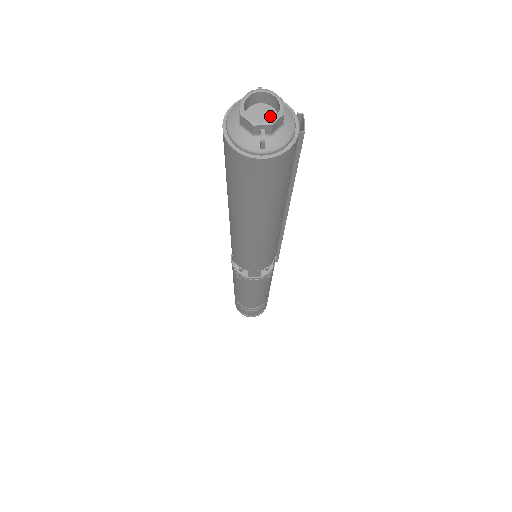
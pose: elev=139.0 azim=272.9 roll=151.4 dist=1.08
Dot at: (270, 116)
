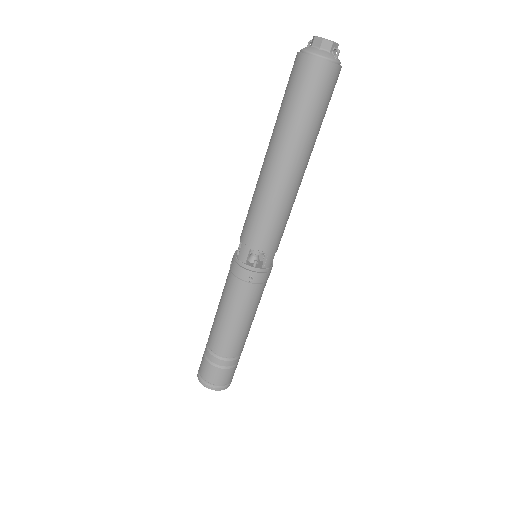
Dot at: occluded
